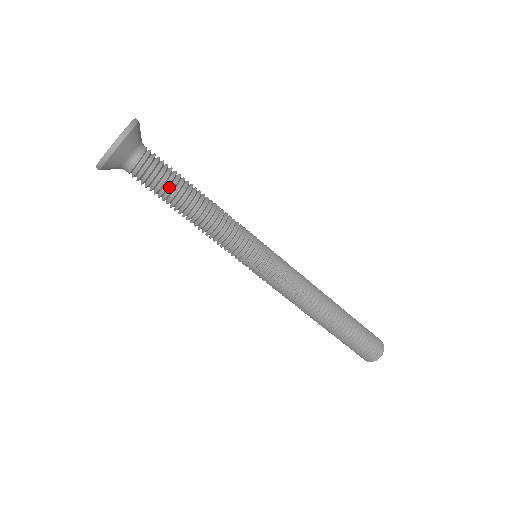
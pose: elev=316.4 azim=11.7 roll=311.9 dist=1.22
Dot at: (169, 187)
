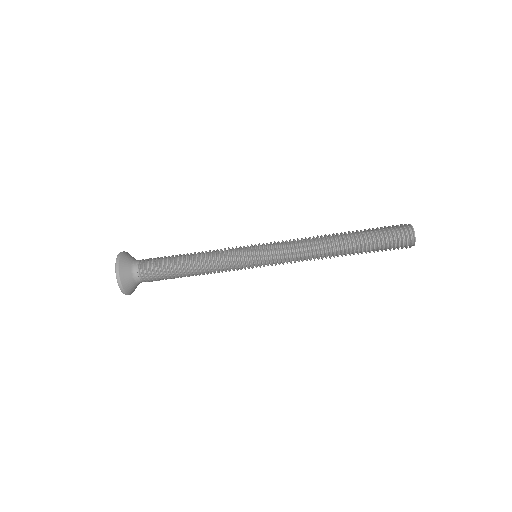
Dot at: (166, 270)
